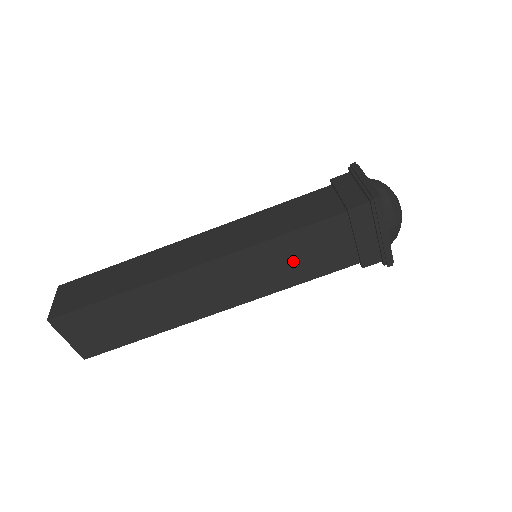
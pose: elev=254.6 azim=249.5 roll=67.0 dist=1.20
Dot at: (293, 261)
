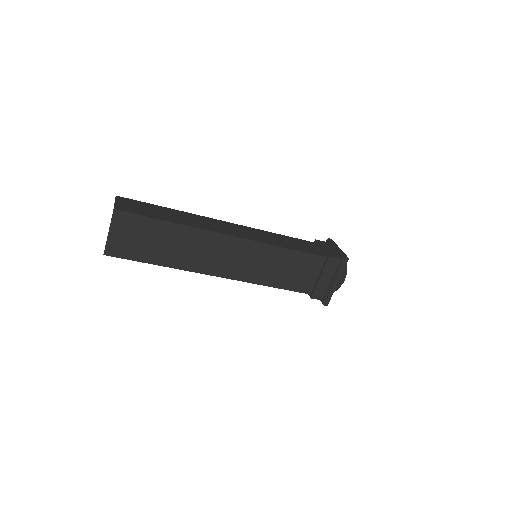
Dot at: (281, 269)
